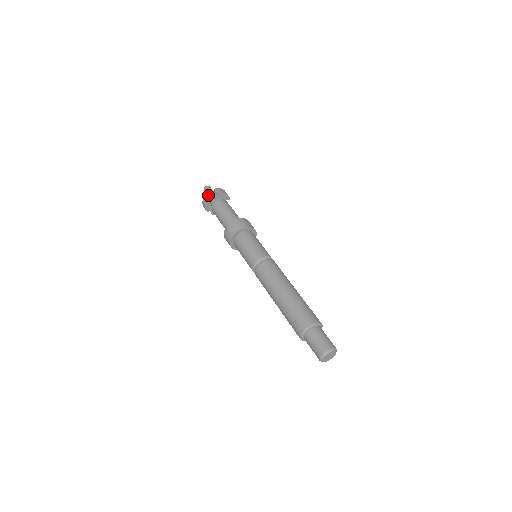
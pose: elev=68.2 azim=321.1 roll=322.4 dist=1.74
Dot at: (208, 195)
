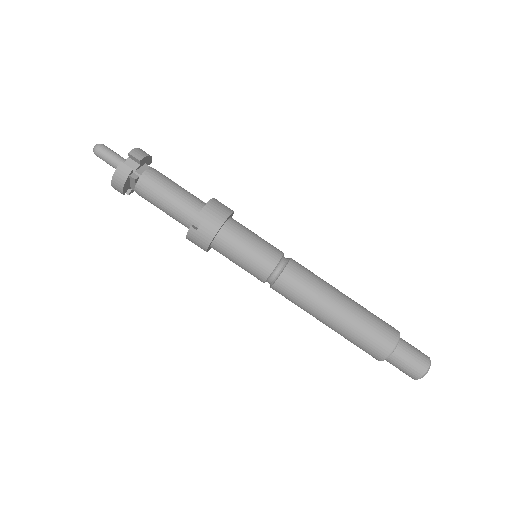
Dot at: (124, 167)
